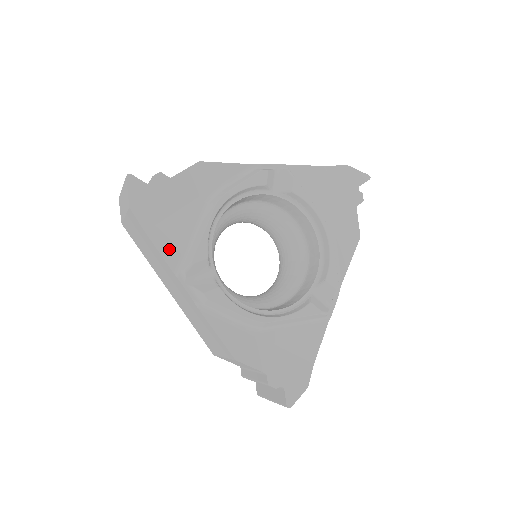
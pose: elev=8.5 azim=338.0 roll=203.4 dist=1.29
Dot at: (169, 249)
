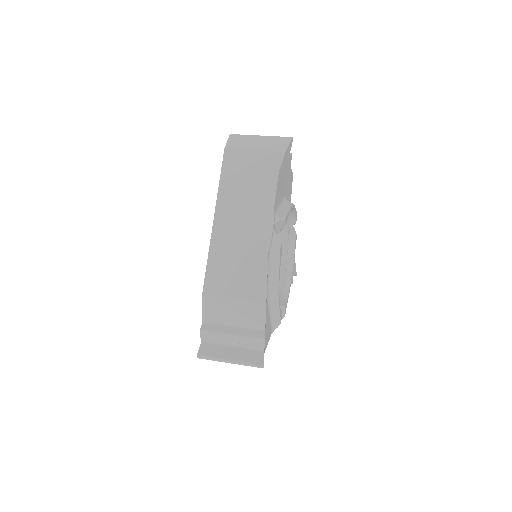
Dot at: (269, 336)
